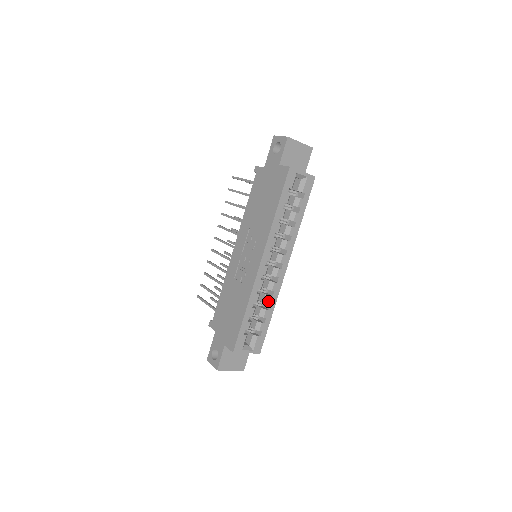
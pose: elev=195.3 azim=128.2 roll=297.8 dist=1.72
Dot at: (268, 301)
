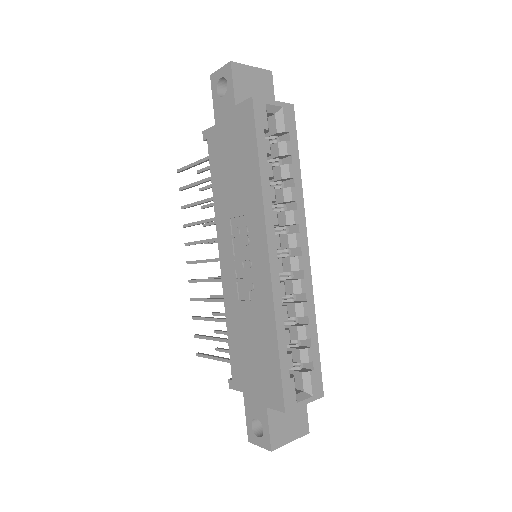
Dot at: (303, 311)
